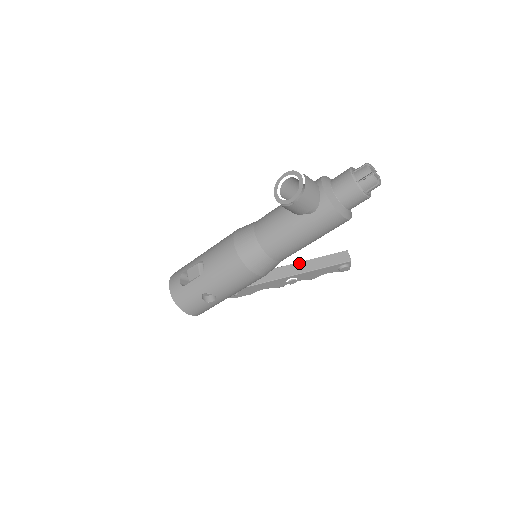
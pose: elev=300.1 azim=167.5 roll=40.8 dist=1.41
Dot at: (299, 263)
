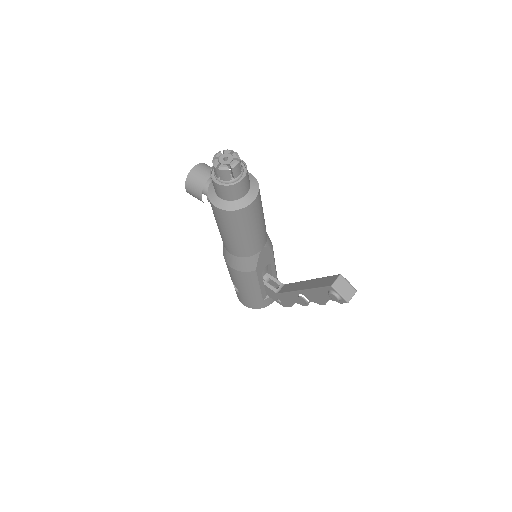
Dot at: (310, 280)
